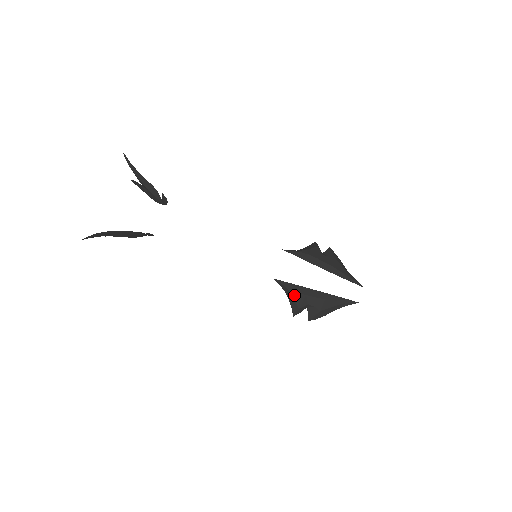
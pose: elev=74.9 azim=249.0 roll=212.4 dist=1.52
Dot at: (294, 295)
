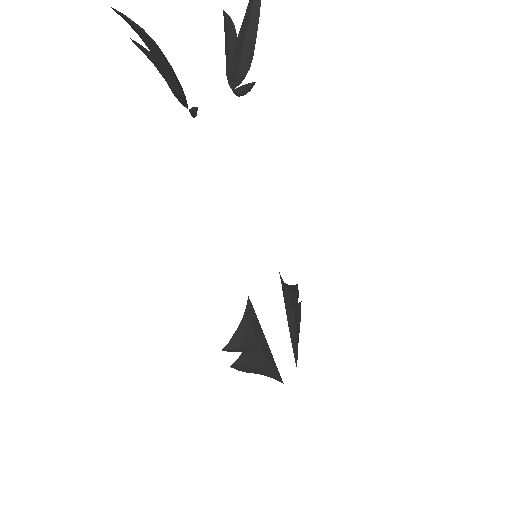
Dot at: (248, 331)
